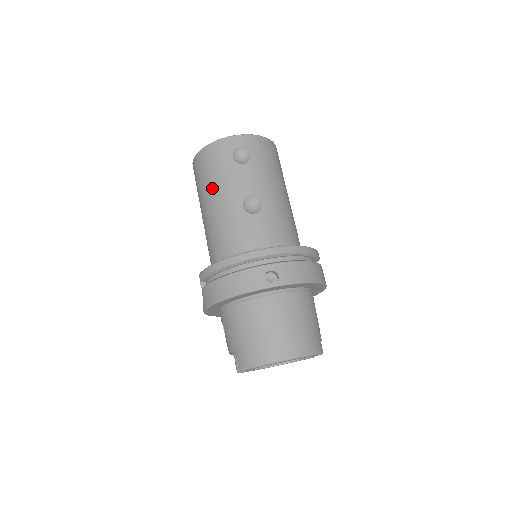
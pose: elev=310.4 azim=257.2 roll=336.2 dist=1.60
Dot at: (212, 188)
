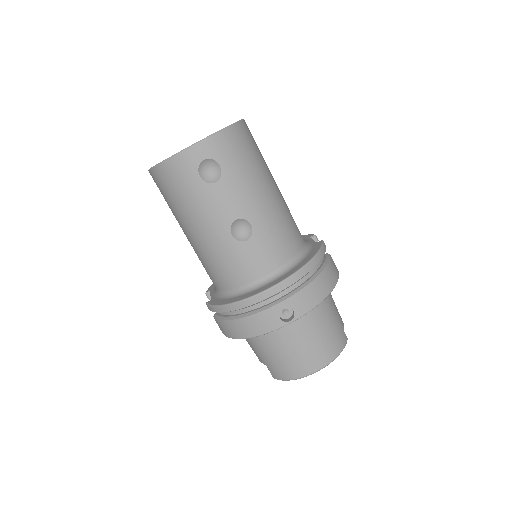
Dot at: (187, 215)
